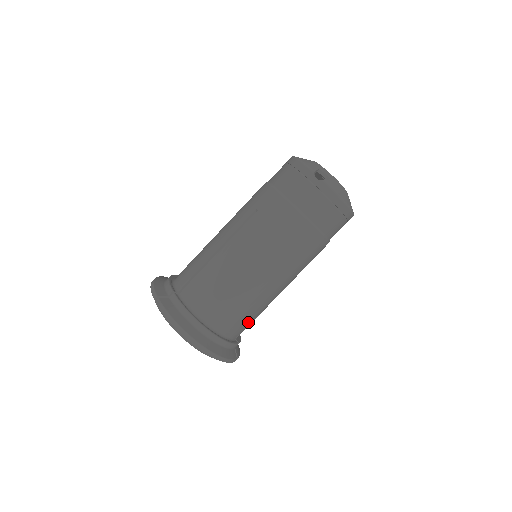
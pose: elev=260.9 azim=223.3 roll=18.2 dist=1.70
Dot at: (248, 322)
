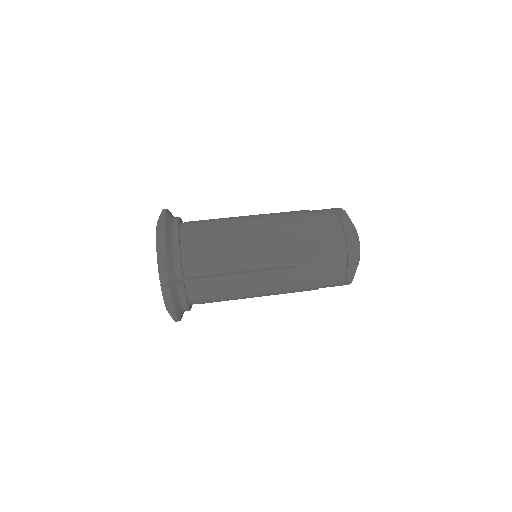
Dot at: (208, 266)
